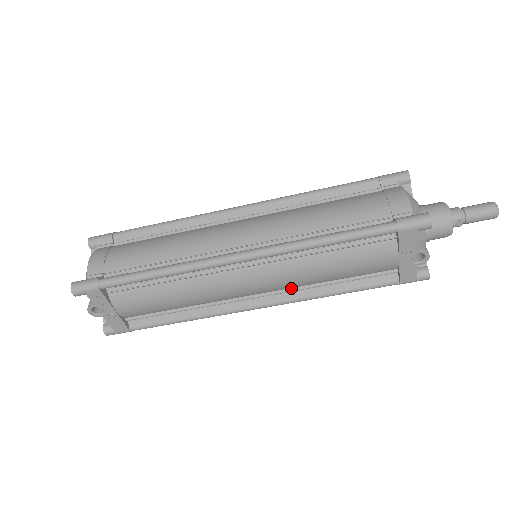
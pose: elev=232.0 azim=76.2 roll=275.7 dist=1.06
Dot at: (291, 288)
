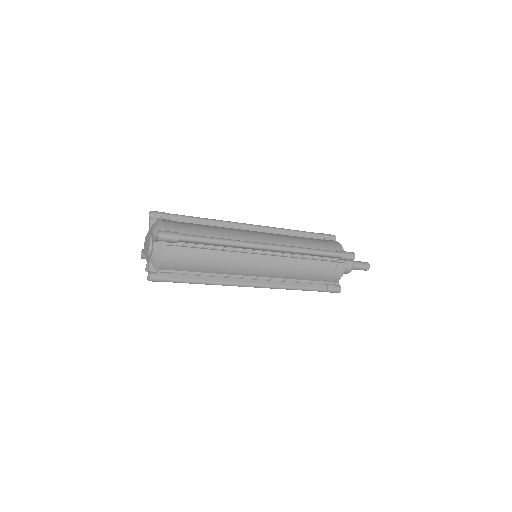
Dot at: occluded
